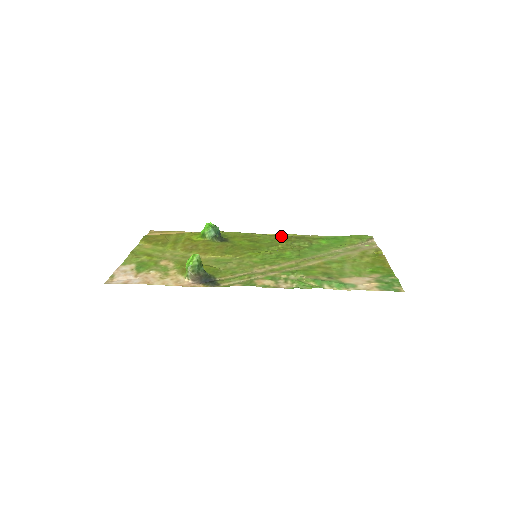
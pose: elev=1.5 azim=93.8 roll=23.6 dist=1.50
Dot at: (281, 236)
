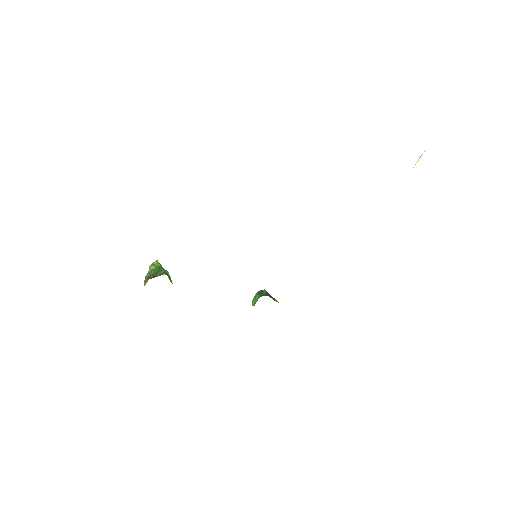
Dot at: occluded
